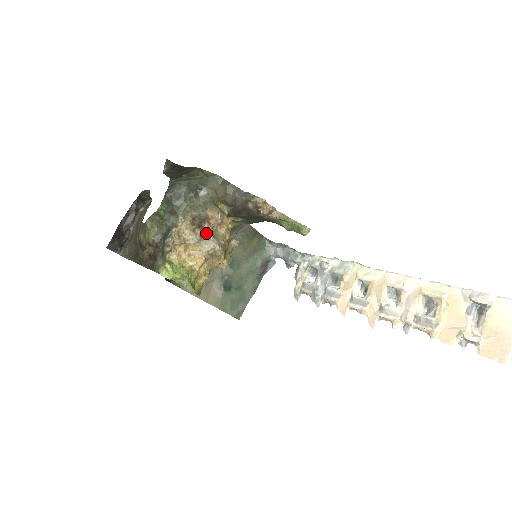
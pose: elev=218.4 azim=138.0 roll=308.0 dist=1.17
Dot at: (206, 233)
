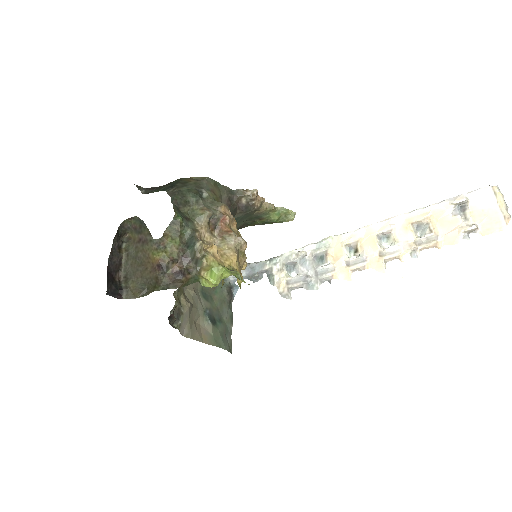
Dot at: (225, 231)
